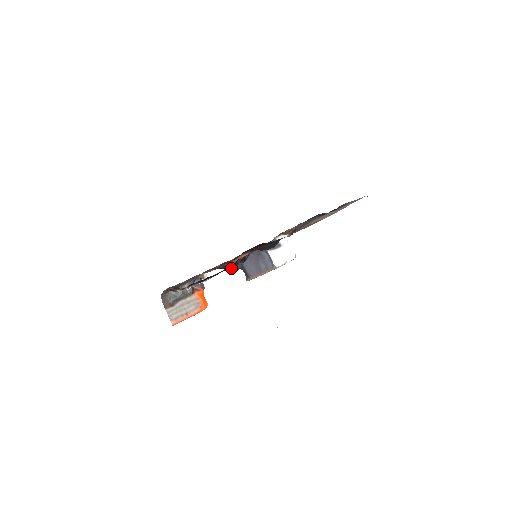
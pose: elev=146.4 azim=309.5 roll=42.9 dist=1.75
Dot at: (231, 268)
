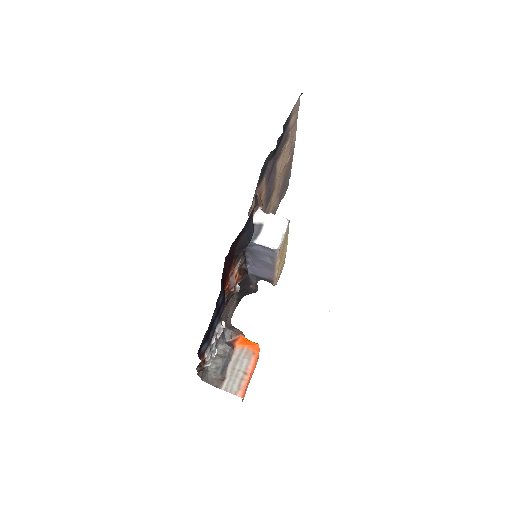
Dot at: (247, 289)
